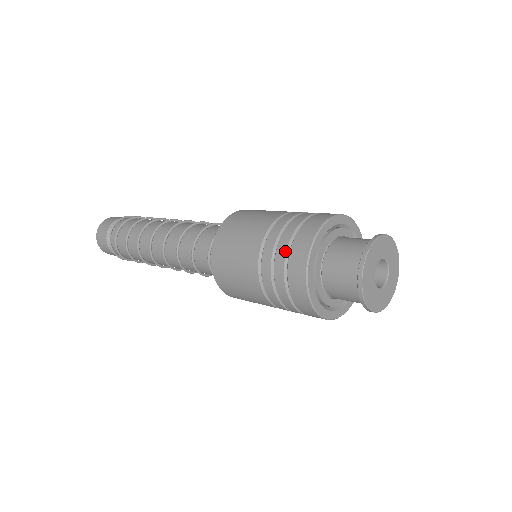
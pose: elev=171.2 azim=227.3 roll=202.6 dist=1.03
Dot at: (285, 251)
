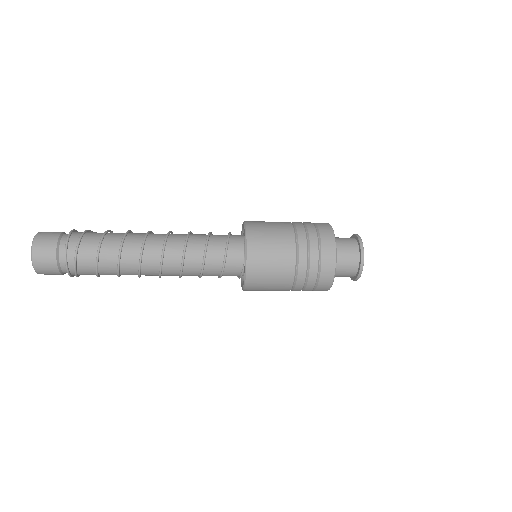
Dot at: (313, 224)
